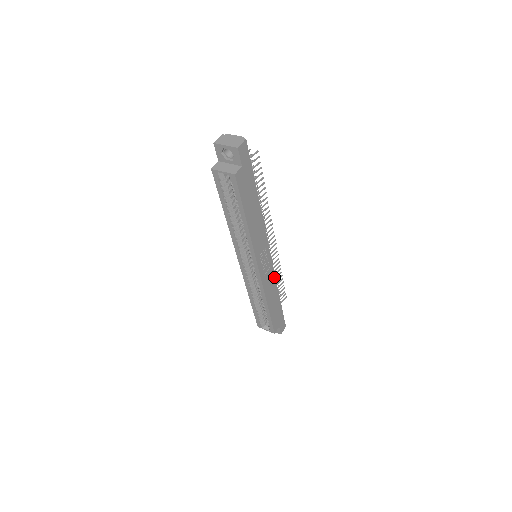
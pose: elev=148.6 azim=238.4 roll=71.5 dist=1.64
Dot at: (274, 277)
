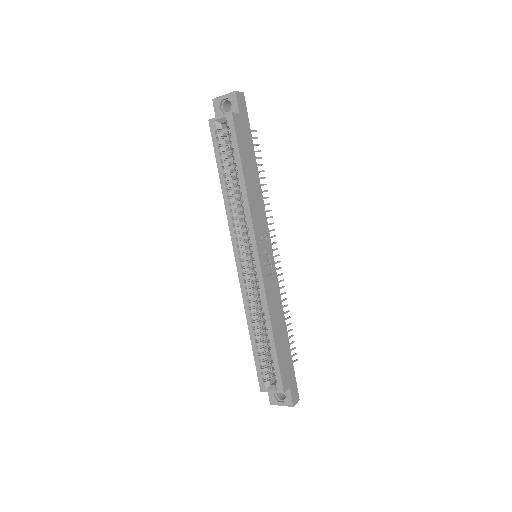
Dot at: (279, 295)
